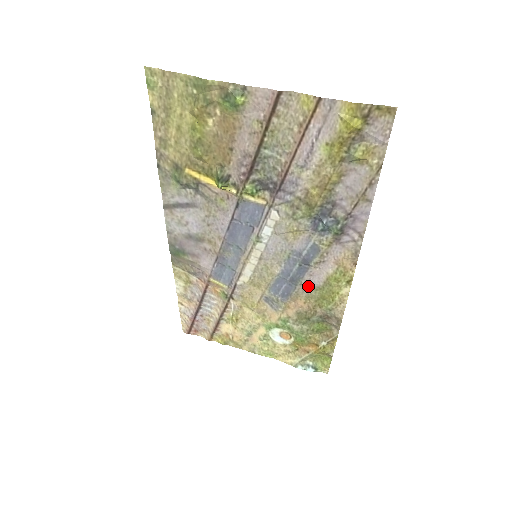
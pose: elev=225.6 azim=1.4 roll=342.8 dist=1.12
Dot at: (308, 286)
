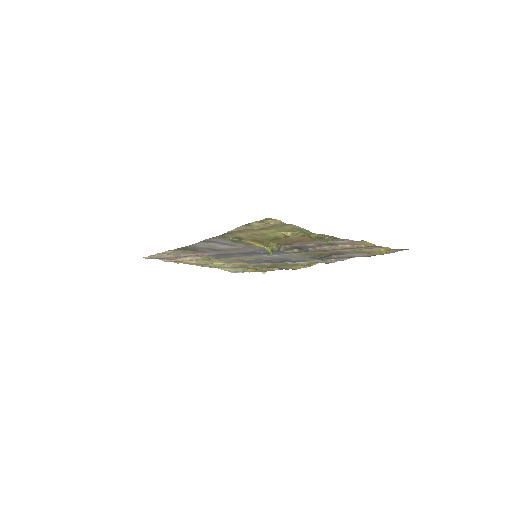
Dot at: occluded
